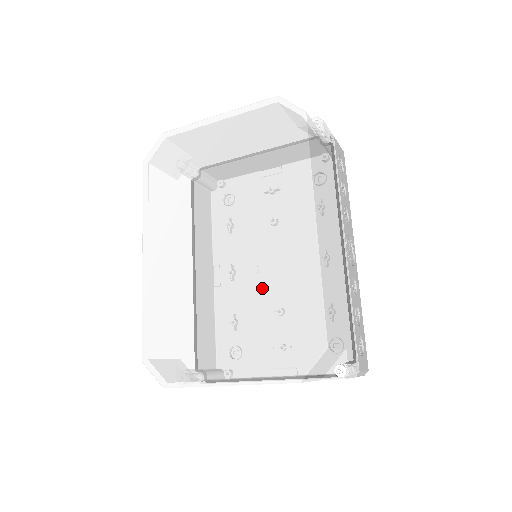
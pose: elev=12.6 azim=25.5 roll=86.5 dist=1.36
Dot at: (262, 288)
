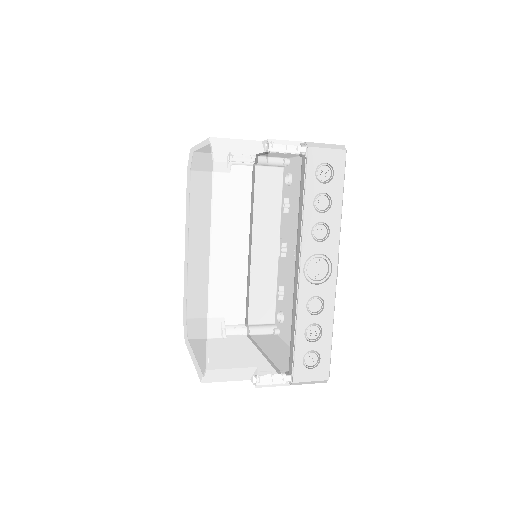
Dot at: (199, 305)
